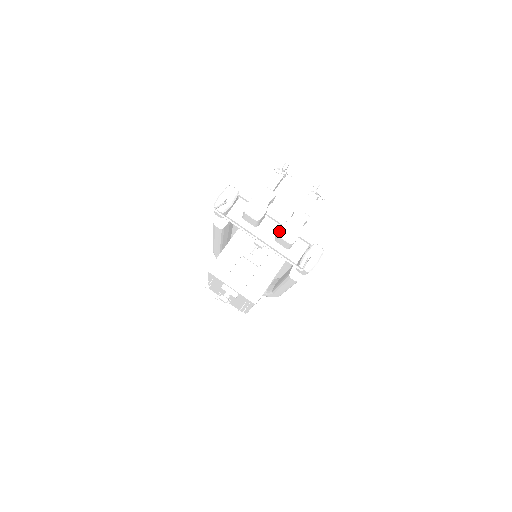
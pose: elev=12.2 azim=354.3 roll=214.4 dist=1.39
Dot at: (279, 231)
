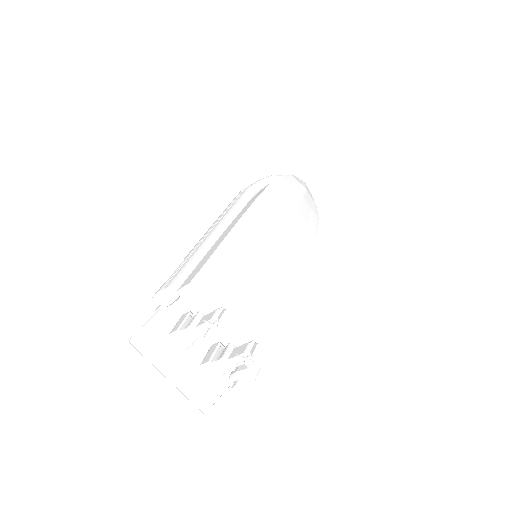
Dot at: (200, 366)
